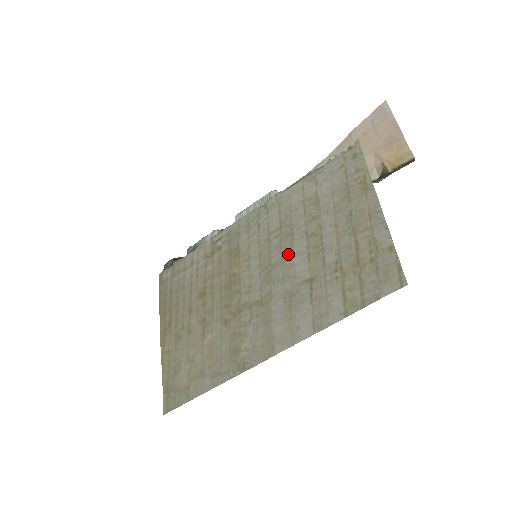
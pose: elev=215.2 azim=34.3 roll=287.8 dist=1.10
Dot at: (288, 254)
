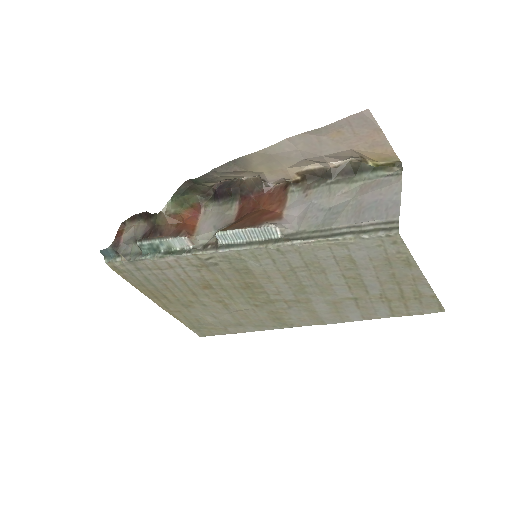
Dot at: (324, 284)
